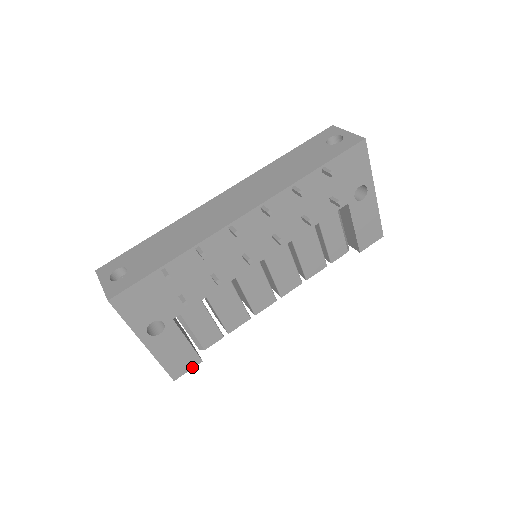
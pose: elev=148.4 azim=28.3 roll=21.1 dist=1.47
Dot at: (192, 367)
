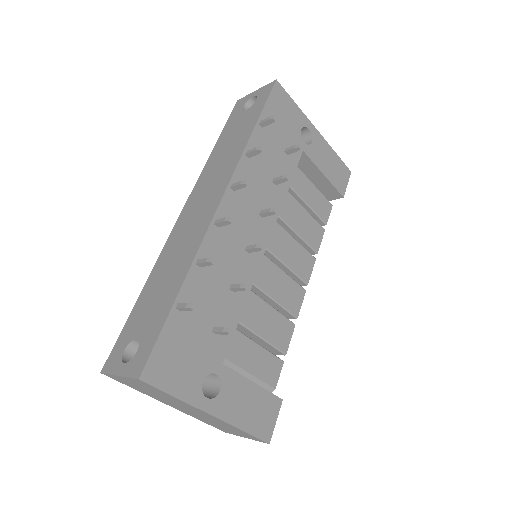
Dot at: (277, 414)
